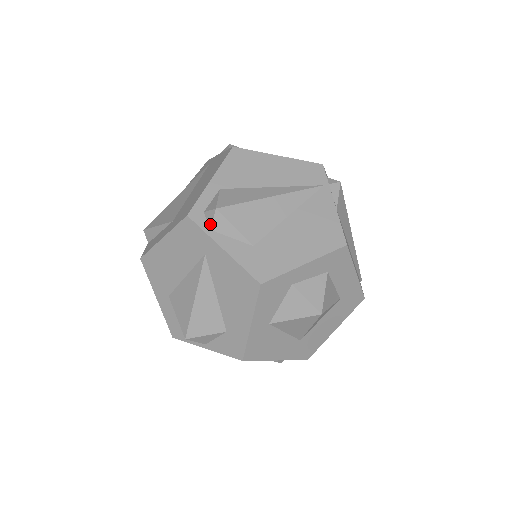
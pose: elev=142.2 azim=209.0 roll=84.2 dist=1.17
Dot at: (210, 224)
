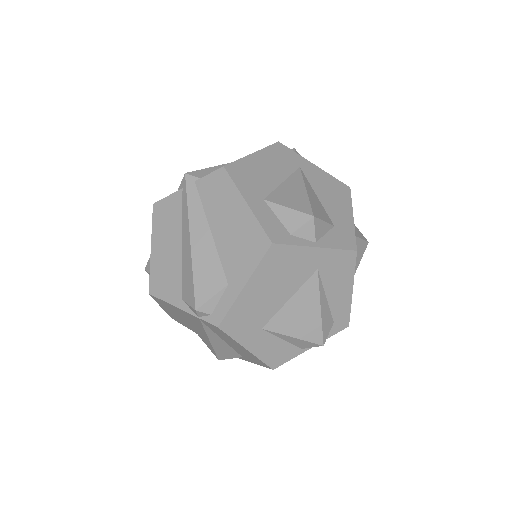
Dot at: occluded
